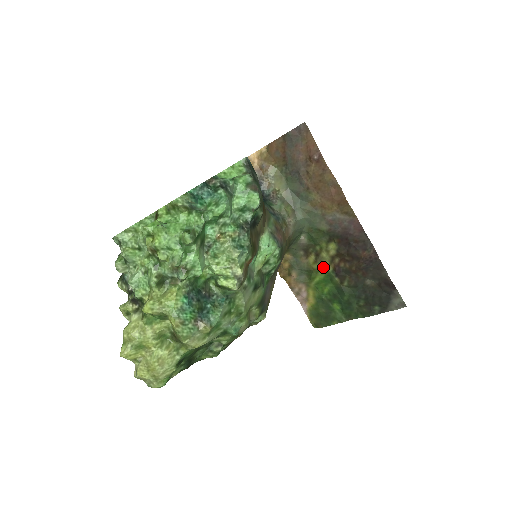
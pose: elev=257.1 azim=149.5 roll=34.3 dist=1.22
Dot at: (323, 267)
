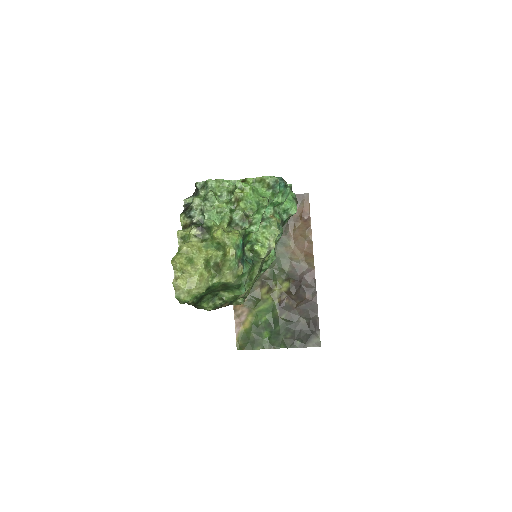
Dot at: (271, 299)
